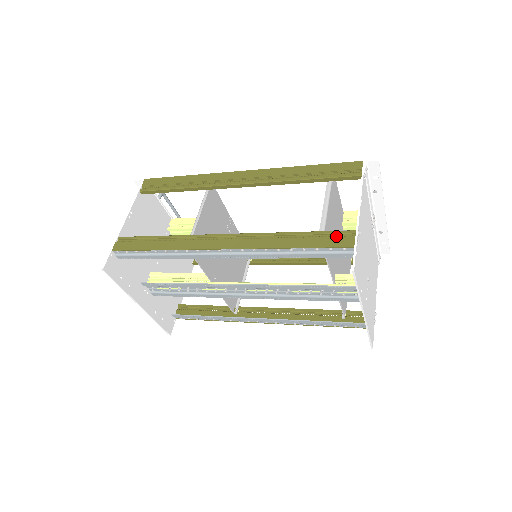
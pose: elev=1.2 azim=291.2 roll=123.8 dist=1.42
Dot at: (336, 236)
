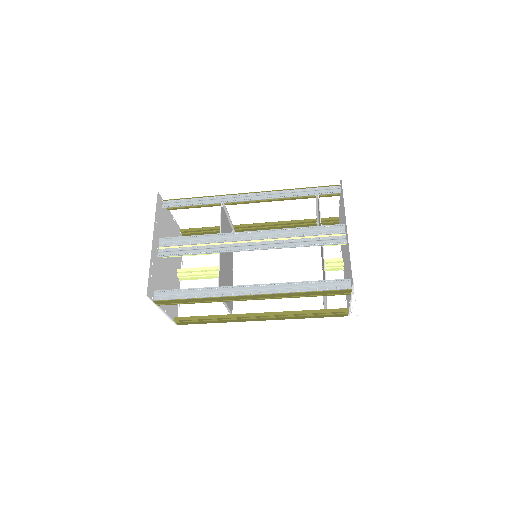
Dot at: occluded
